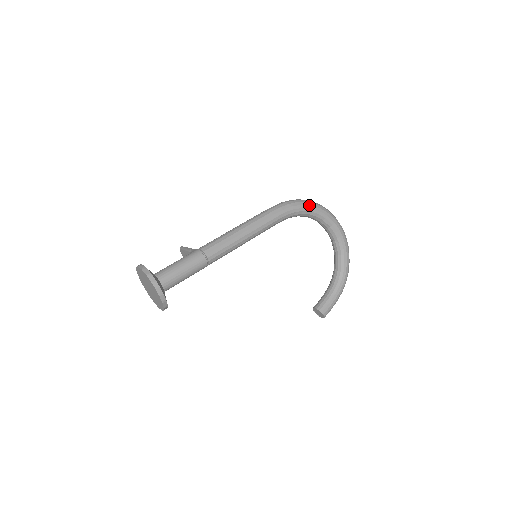
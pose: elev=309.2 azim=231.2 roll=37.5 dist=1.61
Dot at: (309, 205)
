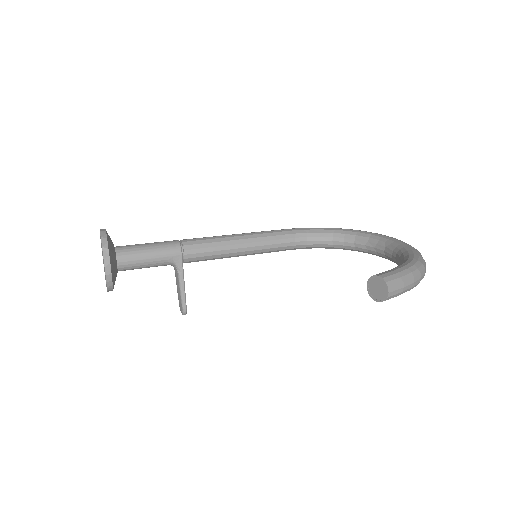
Dot at: (329, 228)
